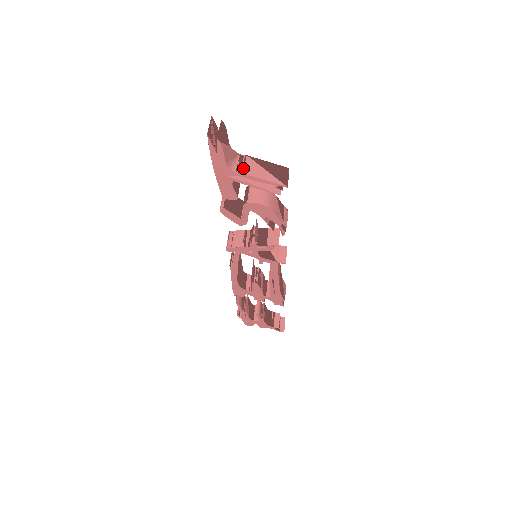
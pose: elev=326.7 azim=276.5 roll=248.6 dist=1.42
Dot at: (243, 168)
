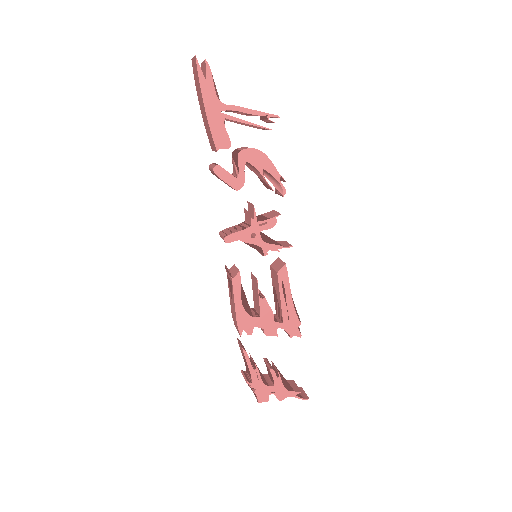
Dot at: (231, 105)
